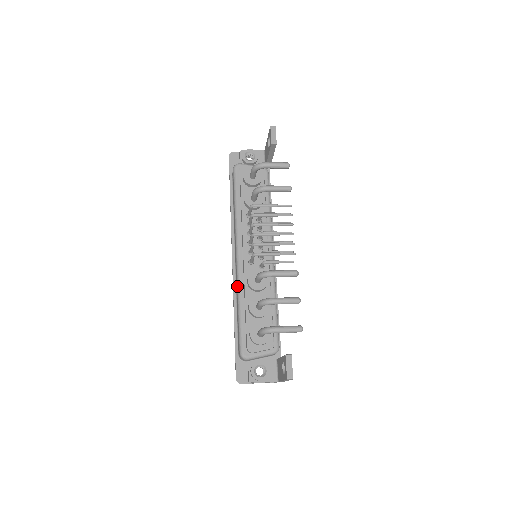
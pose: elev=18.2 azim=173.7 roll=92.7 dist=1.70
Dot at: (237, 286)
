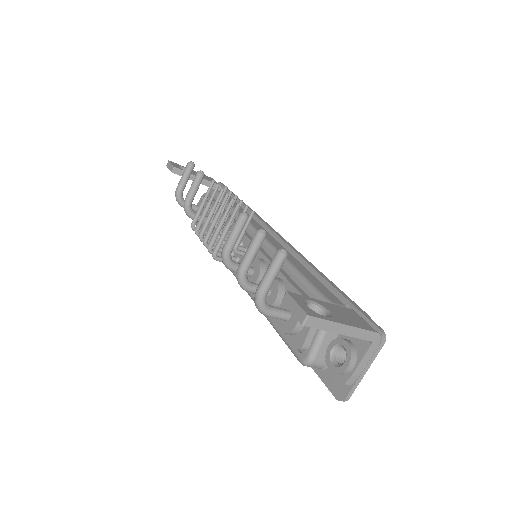
Dot at: (254, 302)
